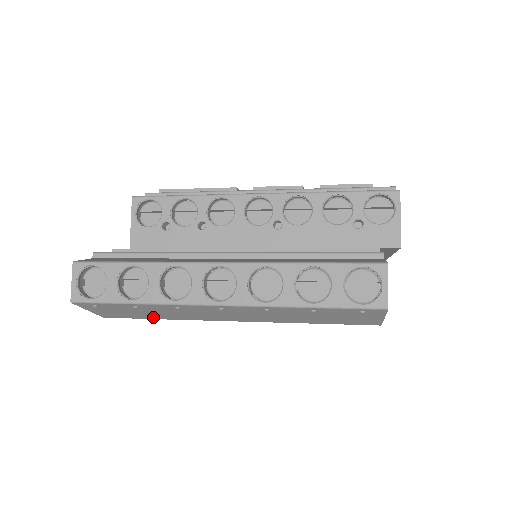
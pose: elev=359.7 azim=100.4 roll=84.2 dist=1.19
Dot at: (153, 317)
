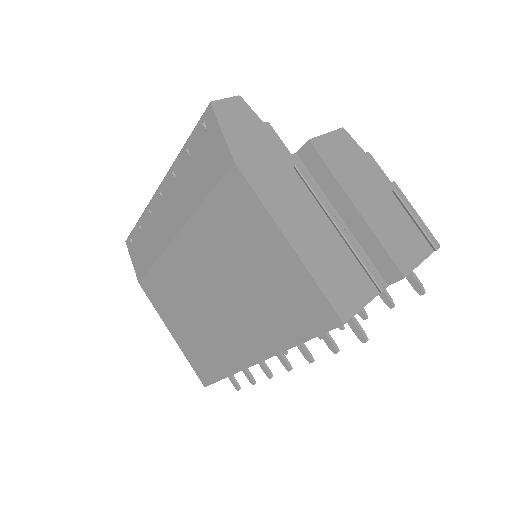
Dot at: (151, 260)
